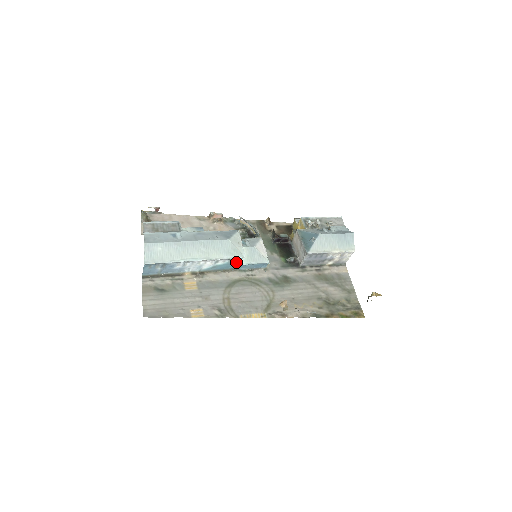
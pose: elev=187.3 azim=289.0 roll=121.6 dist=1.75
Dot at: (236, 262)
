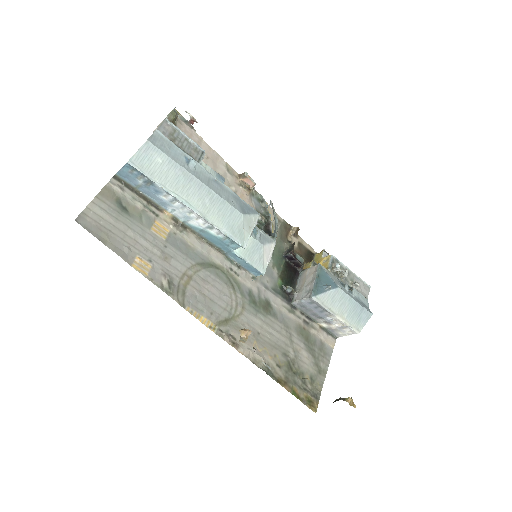
Dot at: (230, 245)
